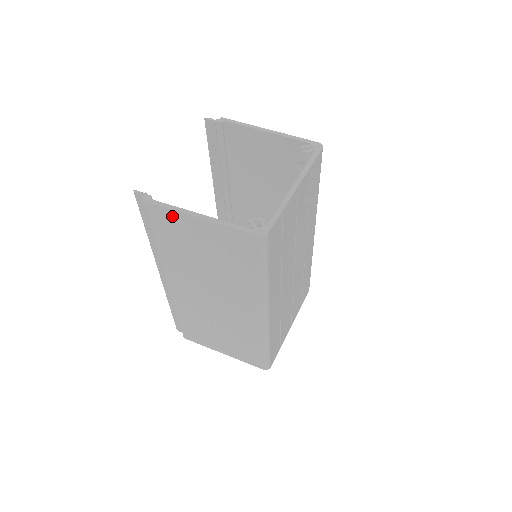
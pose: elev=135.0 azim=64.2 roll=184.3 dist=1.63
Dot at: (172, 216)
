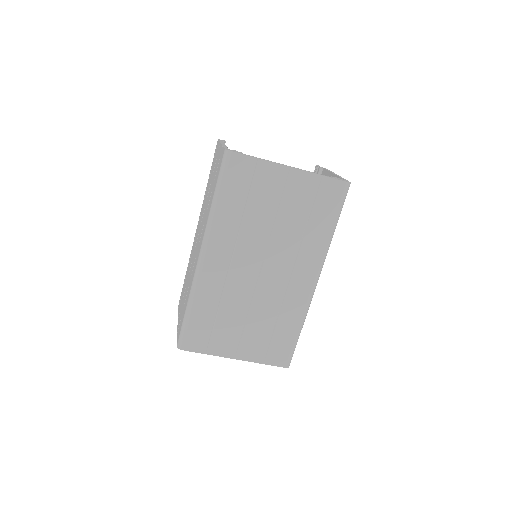
Dot at: occluded
